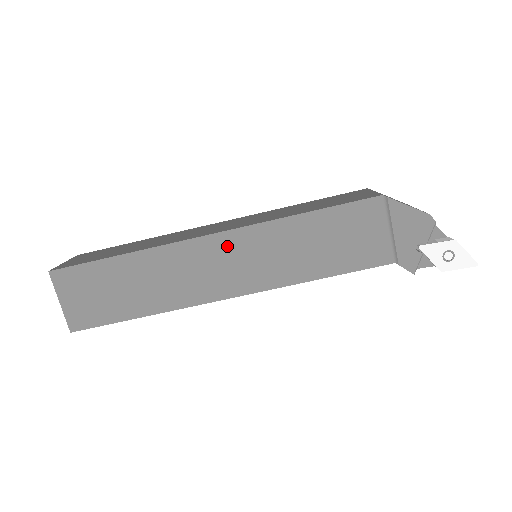
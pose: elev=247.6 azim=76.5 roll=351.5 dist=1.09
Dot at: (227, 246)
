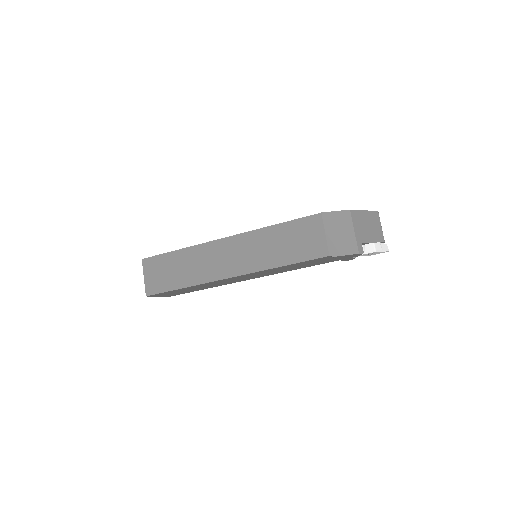
Dot at: (241, 277)
